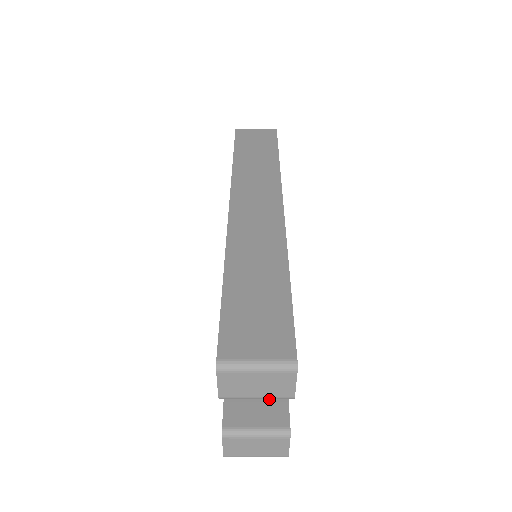
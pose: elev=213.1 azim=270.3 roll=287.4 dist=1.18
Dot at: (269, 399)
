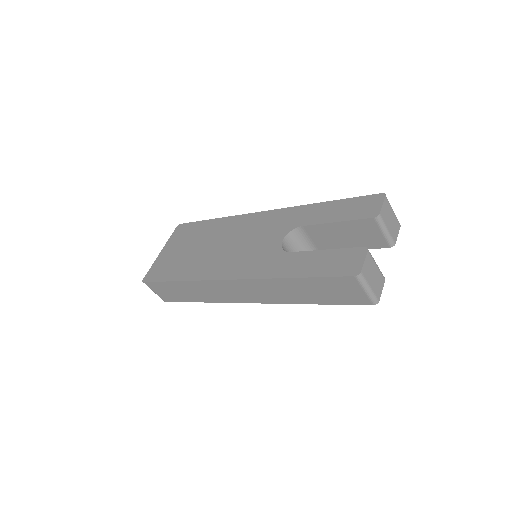
Dot at: occluded
